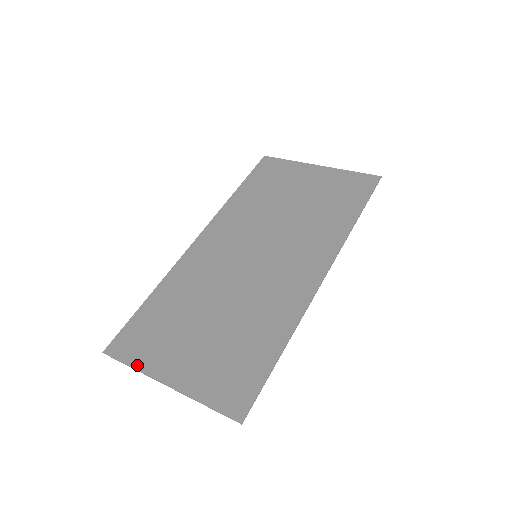
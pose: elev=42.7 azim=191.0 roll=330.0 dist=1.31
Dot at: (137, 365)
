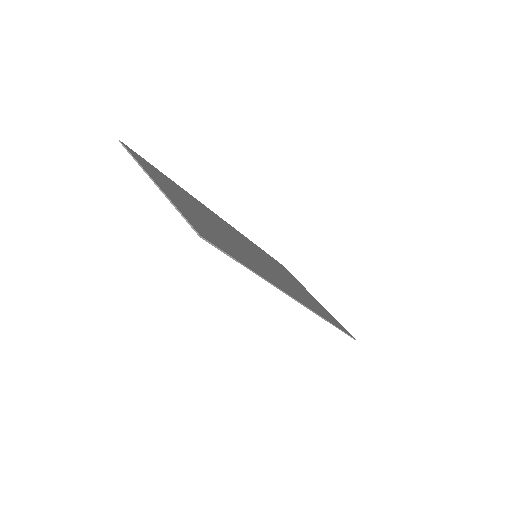
Dot at: (140, 163)
